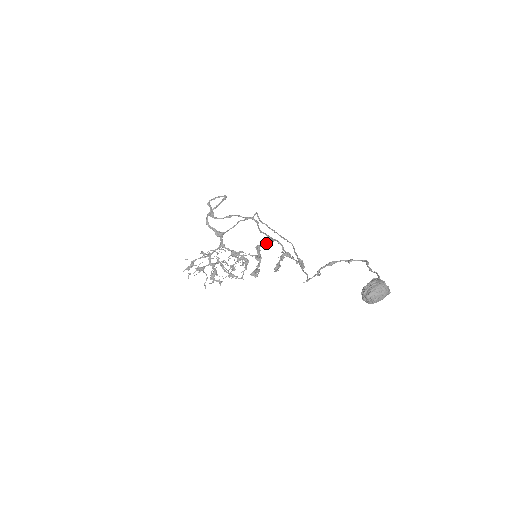
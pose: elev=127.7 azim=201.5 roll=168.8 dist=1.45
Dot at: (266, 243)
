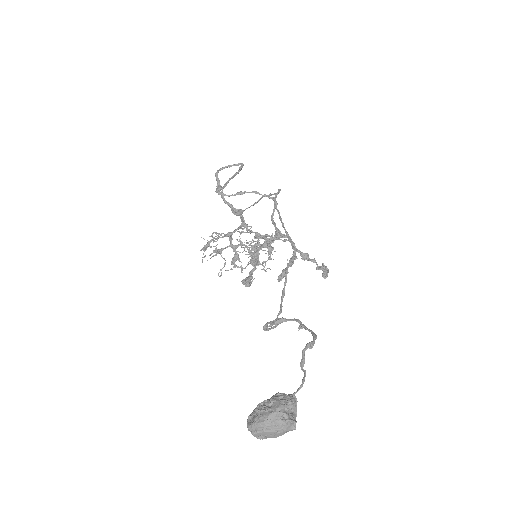
Dot at: (264, 243)
